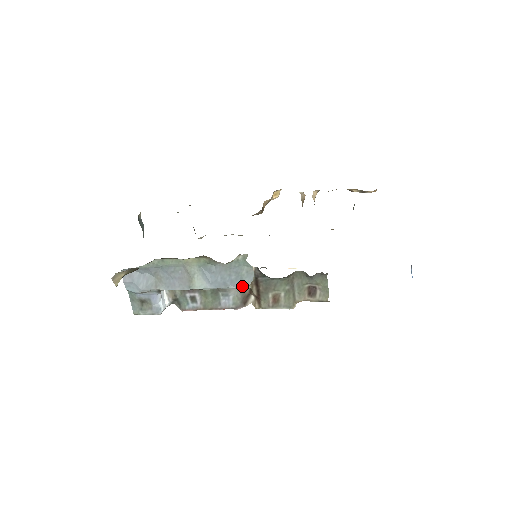
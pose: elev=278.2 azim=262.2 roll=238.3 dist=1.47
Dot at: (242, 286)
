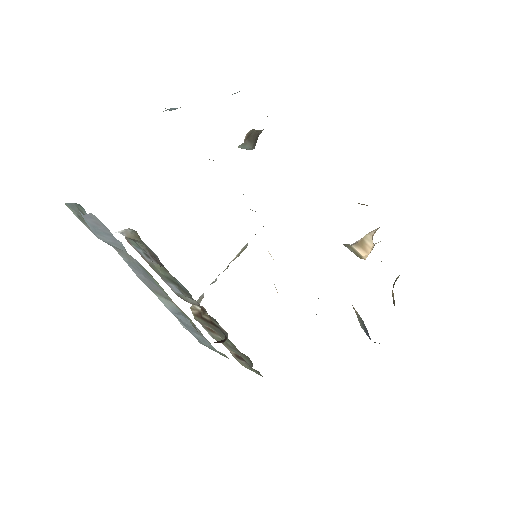
Dot at: (195, 337)
